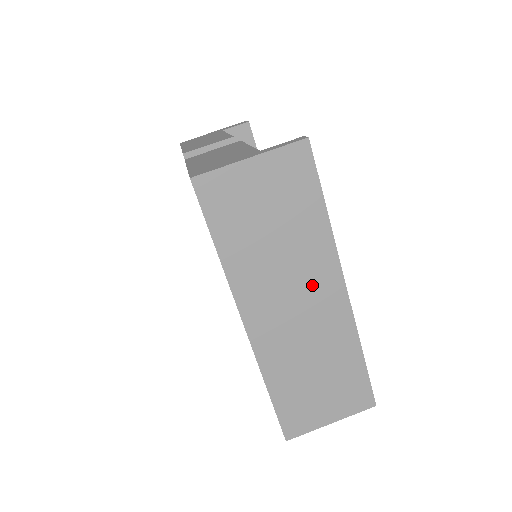
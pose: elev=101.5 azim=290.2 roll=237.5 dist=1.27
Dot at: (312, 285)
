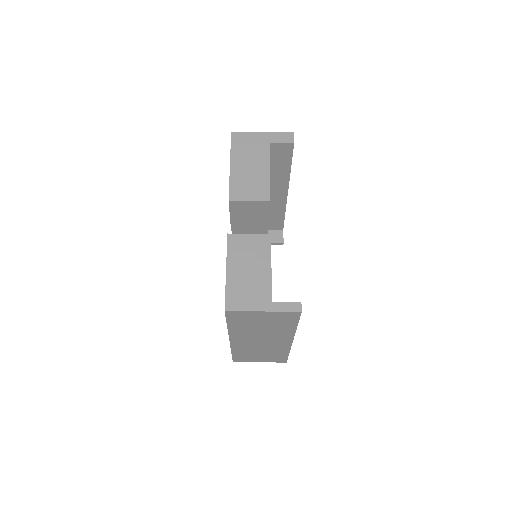
Dot at: (274, 339)
